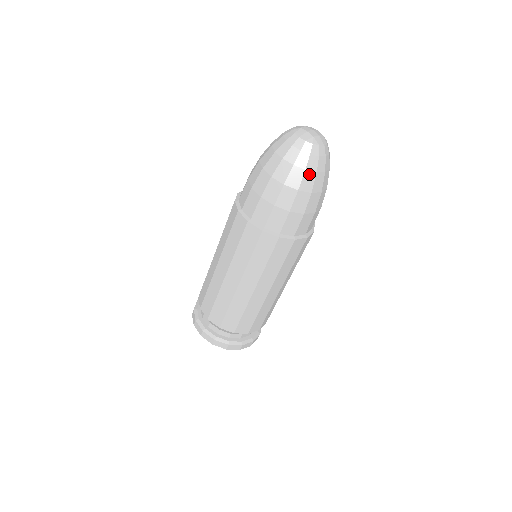
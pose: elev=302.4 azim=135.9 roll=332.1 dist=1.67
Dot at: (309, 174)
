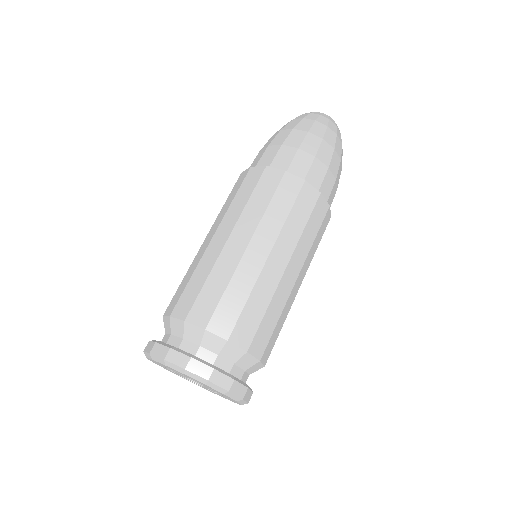
Dot at: (338, 141)
